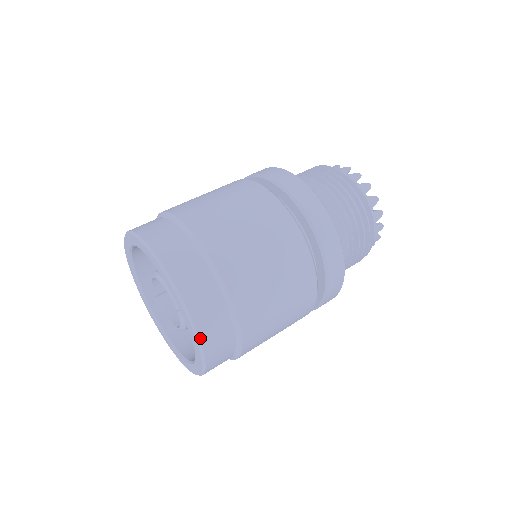
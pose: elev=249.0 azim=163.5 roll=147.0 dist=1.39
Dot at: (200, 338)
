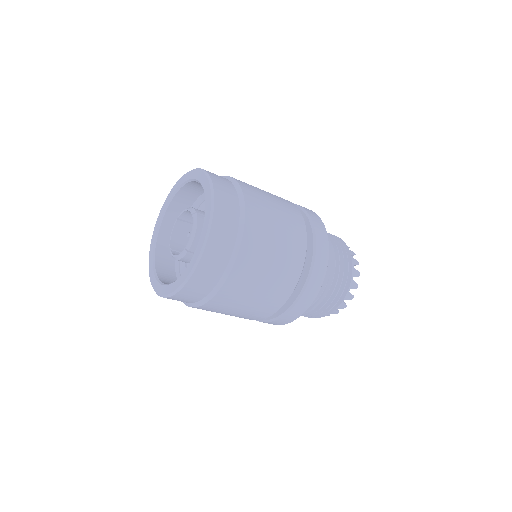
Dot at: (186, 285)
